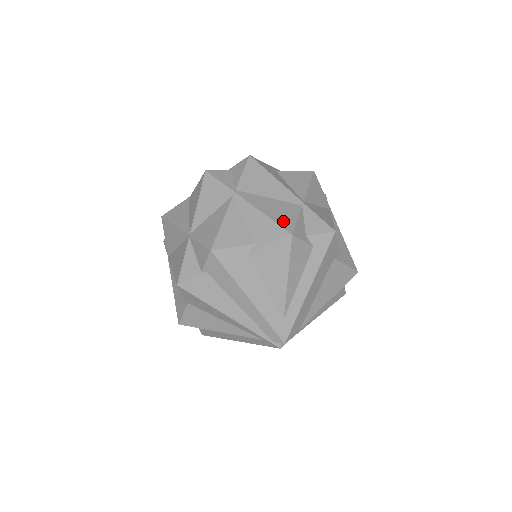
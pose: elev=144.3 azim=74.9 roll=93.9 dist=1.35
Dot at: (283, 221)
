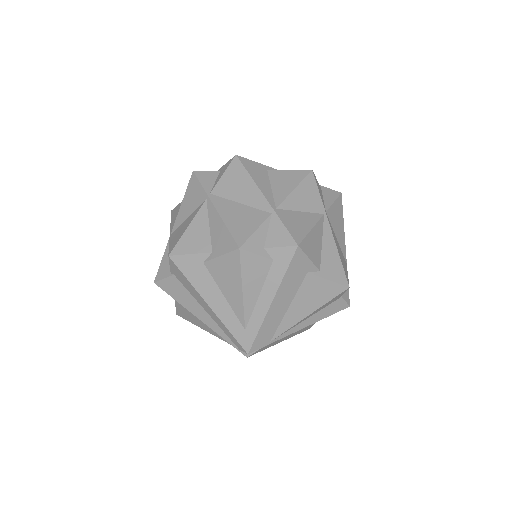
Dot at: (239, 231)
